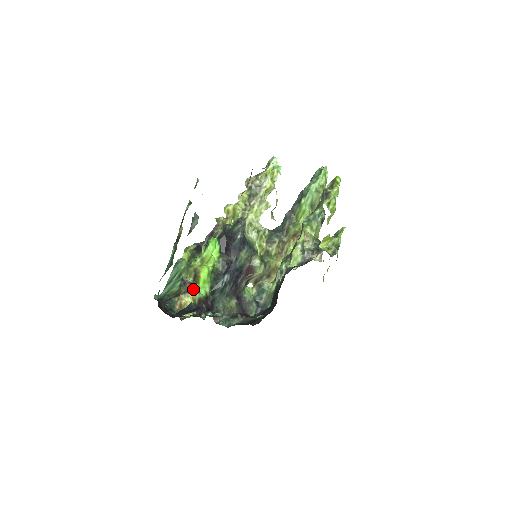
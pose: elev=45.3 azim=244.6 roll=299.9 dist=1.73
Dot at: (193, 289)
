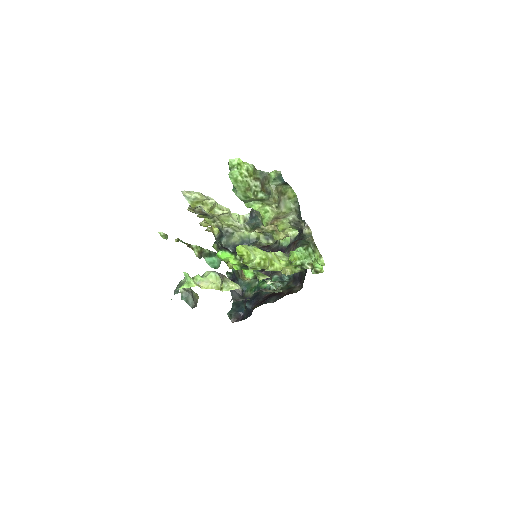
Dot at: (243, 273)
